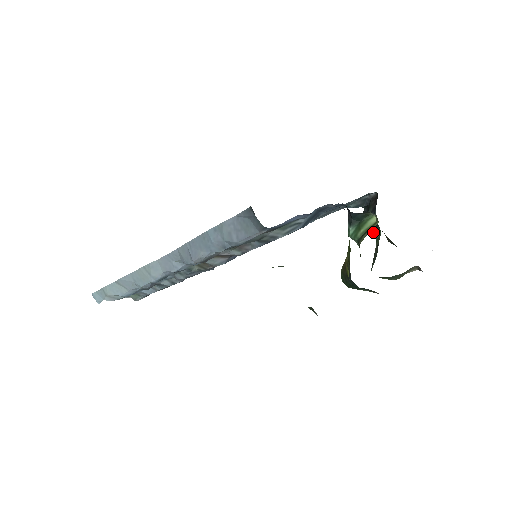
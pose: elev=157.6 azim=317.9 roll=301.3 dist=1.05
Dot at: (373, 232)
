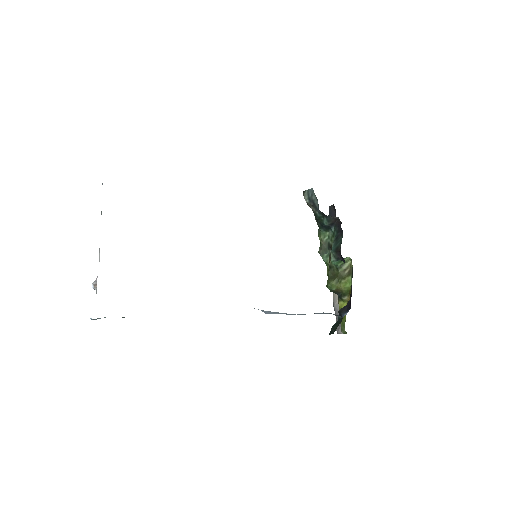
Dot at: (321, 227)
